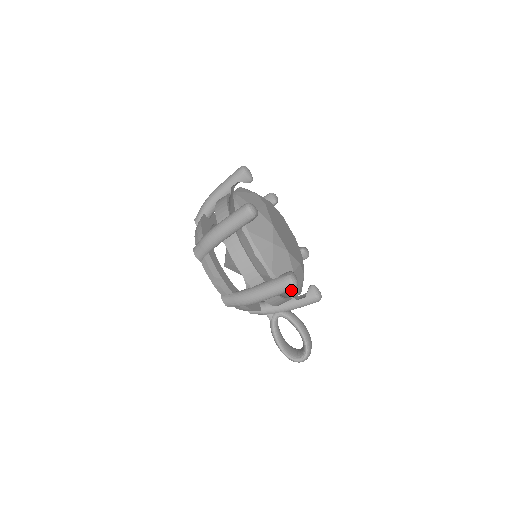
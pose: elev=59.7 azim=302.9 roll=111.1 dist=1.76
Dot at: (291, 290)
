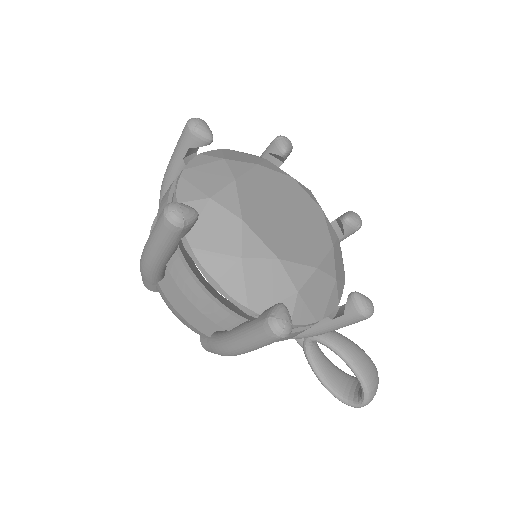
Dot at: (302, 320)
